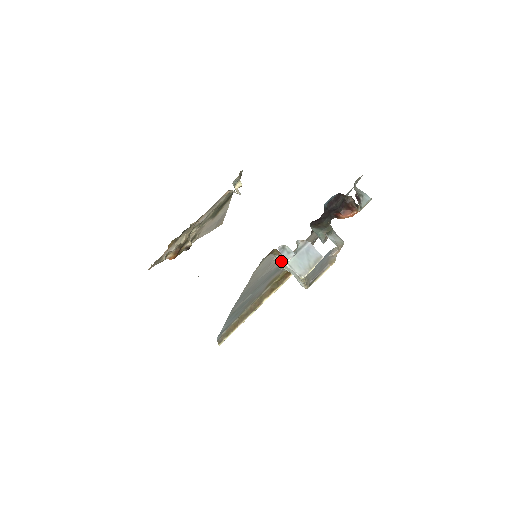
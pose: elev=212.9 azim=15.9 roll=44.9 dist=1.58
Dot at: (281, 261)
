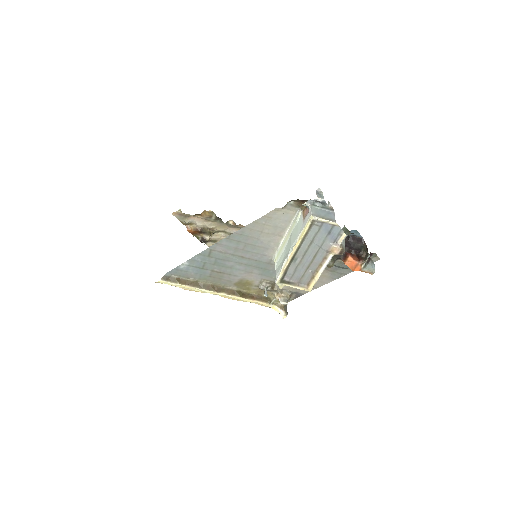
Dot at: (297, 221)
